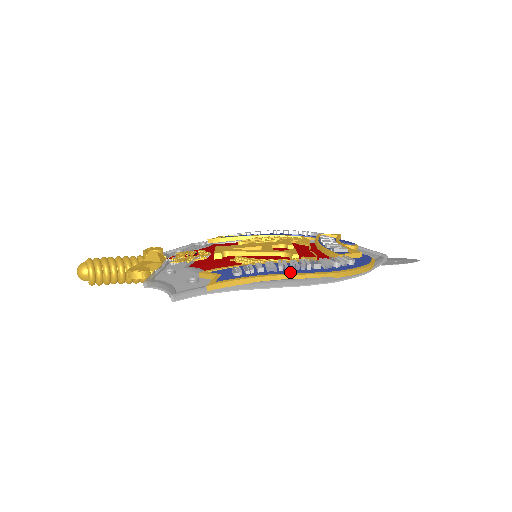
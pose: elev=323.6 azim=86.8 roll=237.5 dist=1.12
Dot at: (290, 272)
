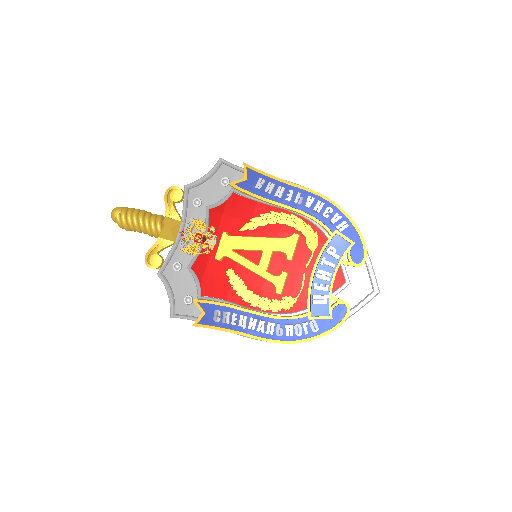
Dot at: (255, 333)
